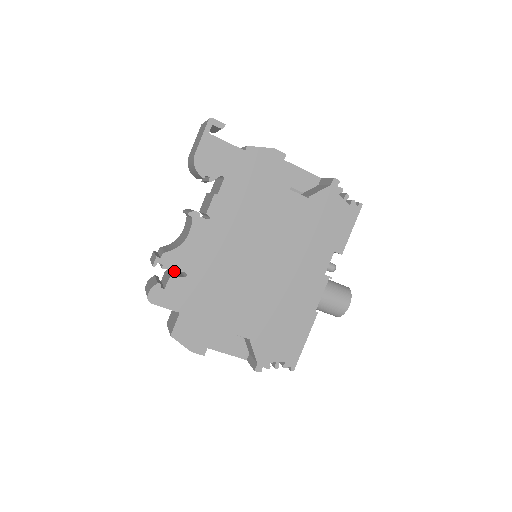
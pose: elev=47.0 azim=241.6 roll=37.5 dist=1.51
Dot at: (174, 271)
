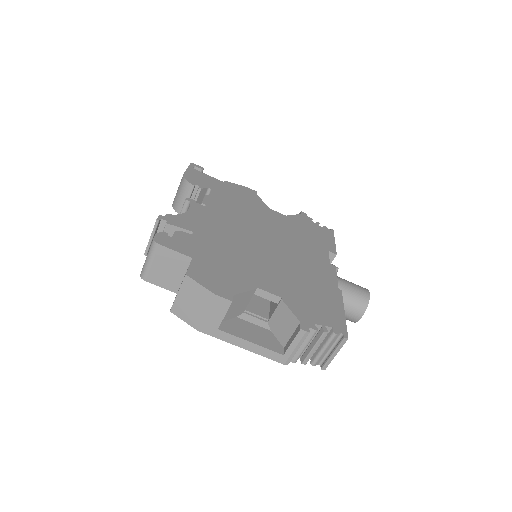
Dot at: occluded
